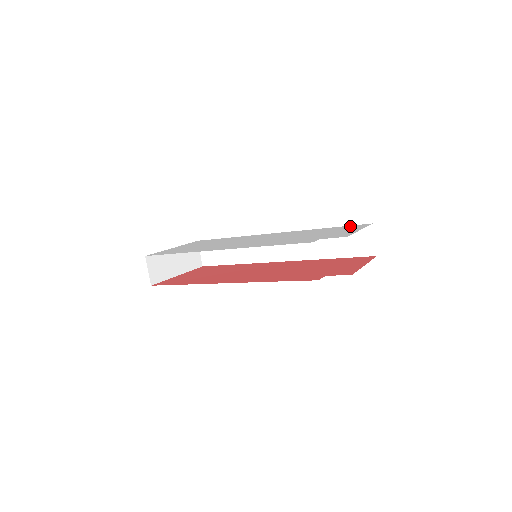
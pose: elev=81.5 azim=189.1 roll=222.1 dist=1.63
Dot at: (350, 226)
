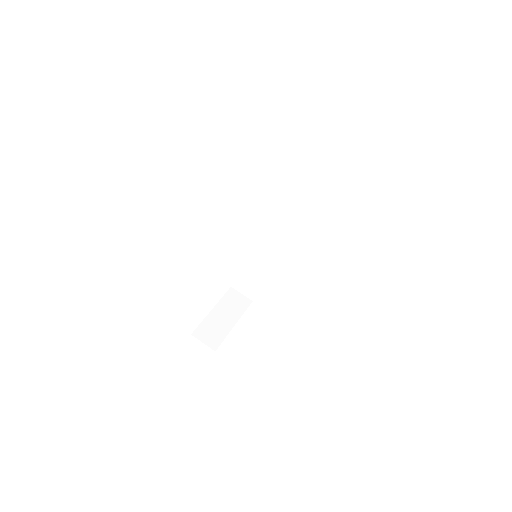
Dot at: occluded
